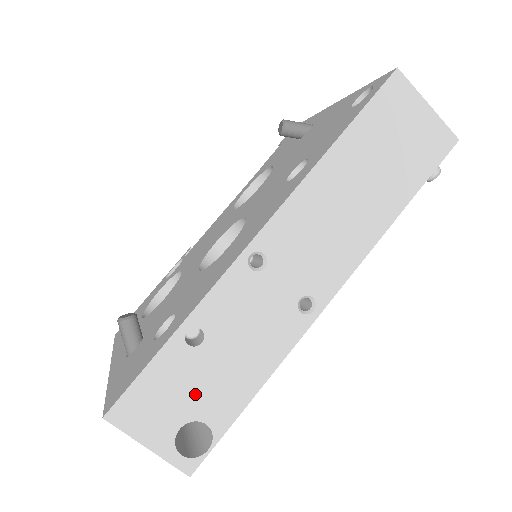
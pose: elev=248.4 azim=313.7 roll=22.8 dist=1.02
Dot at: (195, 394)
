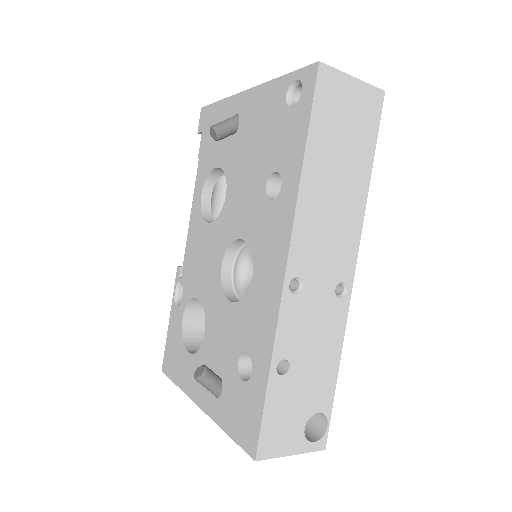
Dot at: (302, 401)
